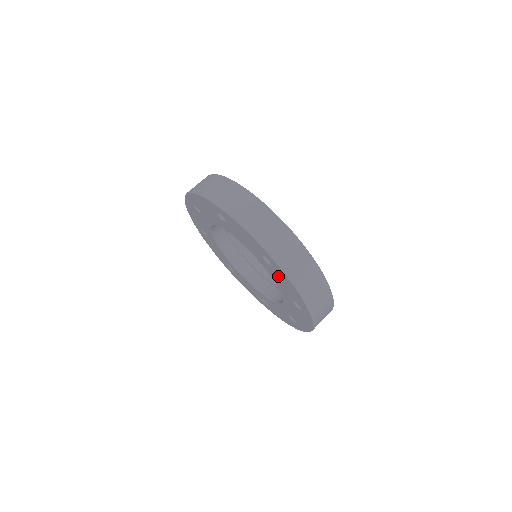
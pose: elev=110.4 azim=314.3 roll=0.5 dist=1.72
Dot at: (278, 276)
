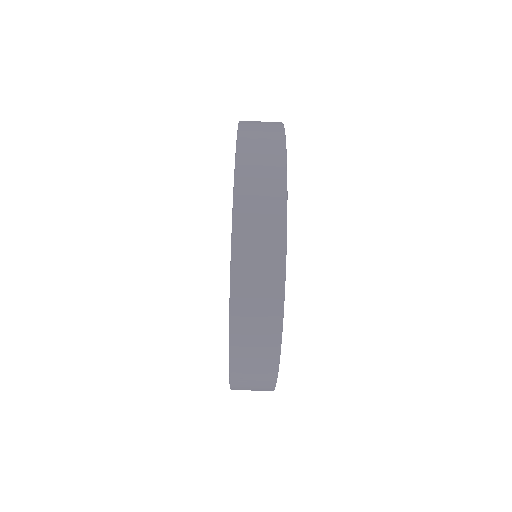
Dot at: occluded
